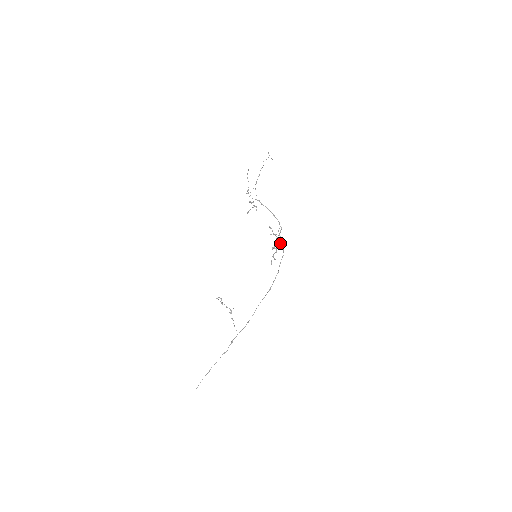
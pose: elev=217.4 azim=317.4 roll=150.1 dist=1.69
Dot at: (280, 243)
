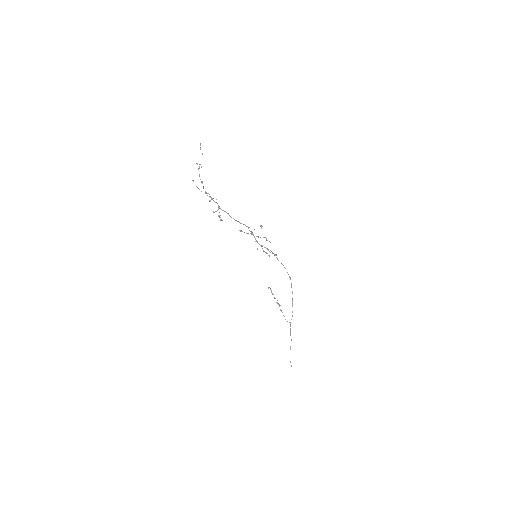
Dot at: occluded
